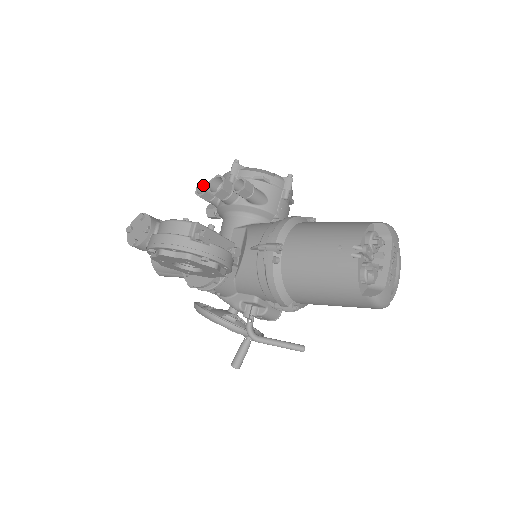
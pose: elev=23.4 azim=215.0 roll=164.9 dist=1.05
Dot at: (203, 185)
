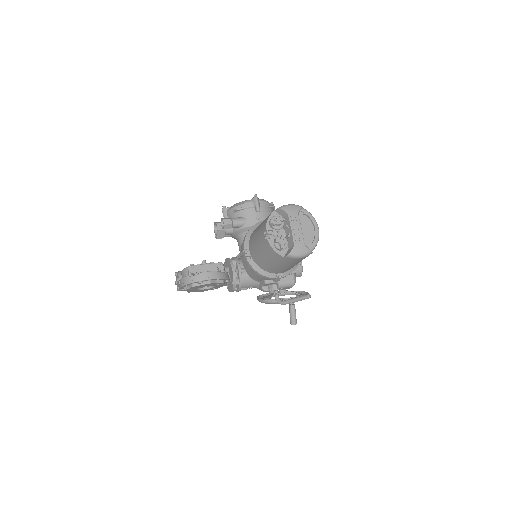
Dot at: occluded
